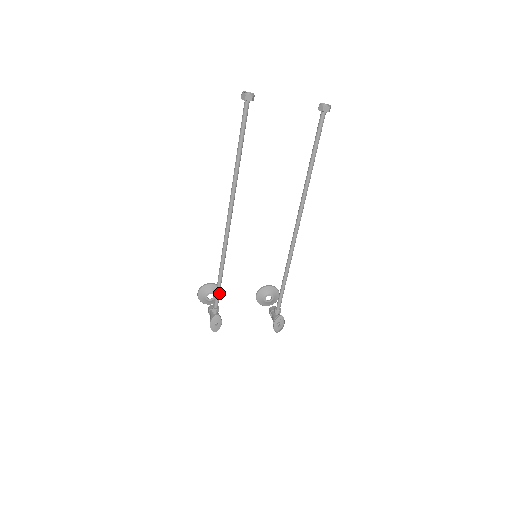
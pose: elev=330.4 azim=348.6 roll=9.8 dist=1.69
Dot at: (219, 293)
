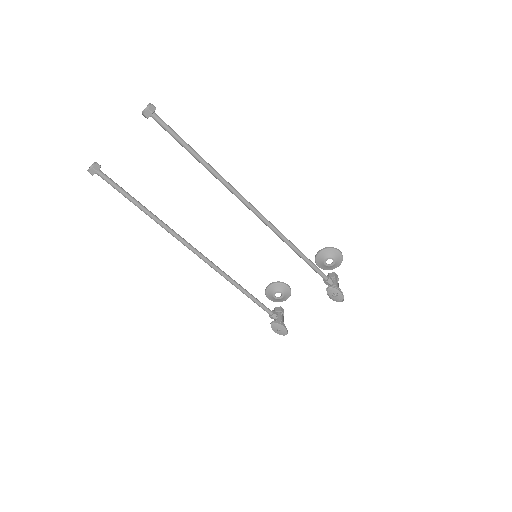
Dot at: (260, 304)
